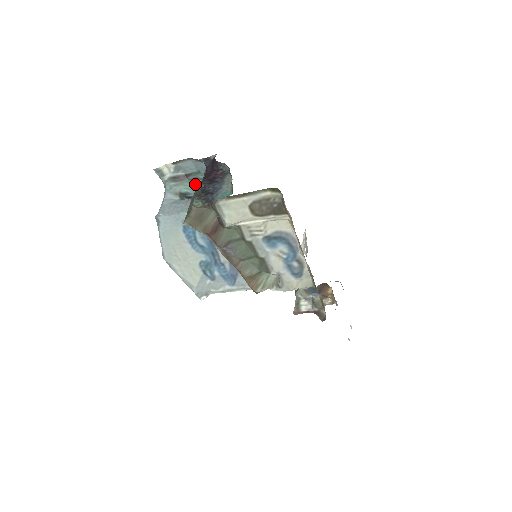
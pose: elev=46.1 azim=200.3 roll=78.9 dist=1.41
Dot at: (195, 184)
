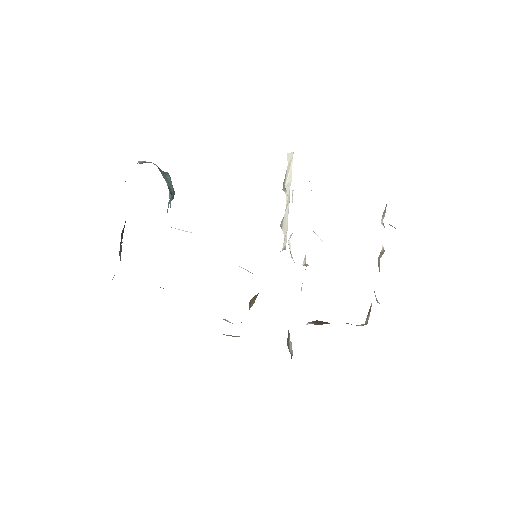
Dot at: (167, 177)
